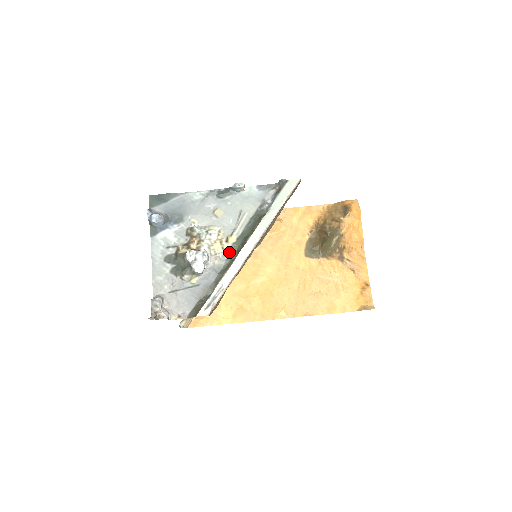
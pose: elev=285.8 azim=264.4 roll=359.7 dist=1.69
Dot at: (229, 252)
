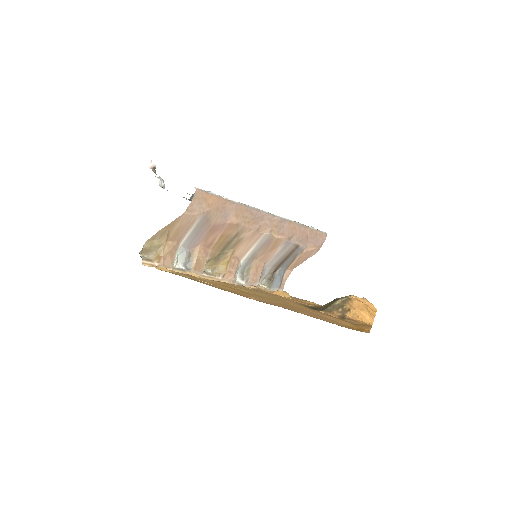
Dot at: occluded
